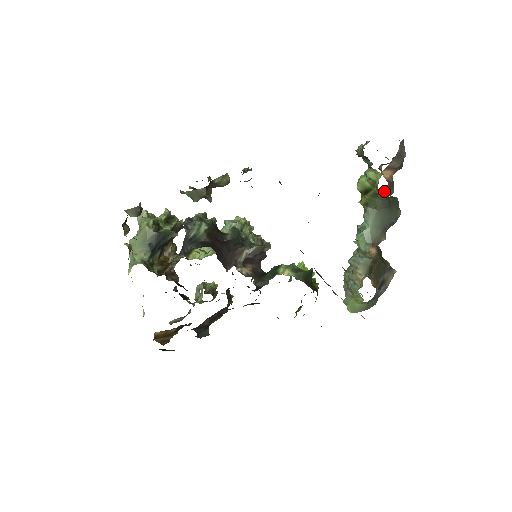
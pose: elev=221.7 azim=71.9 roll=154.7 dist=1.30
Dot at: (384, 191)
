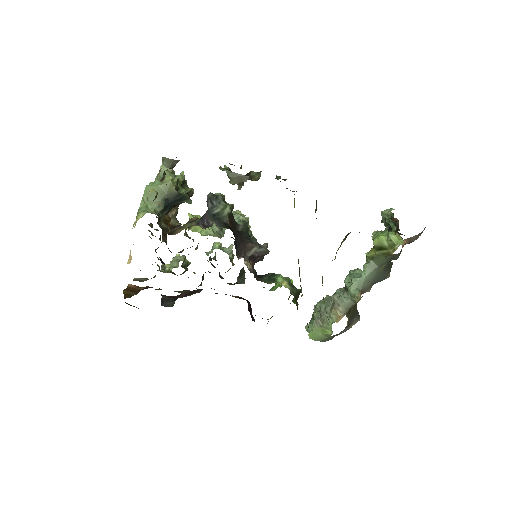
Dot at: (394, 255)
